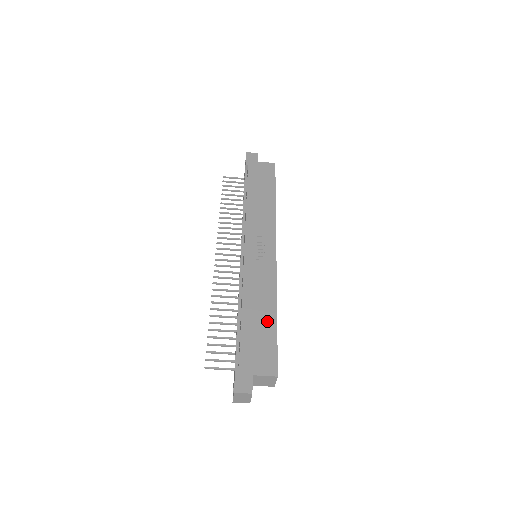
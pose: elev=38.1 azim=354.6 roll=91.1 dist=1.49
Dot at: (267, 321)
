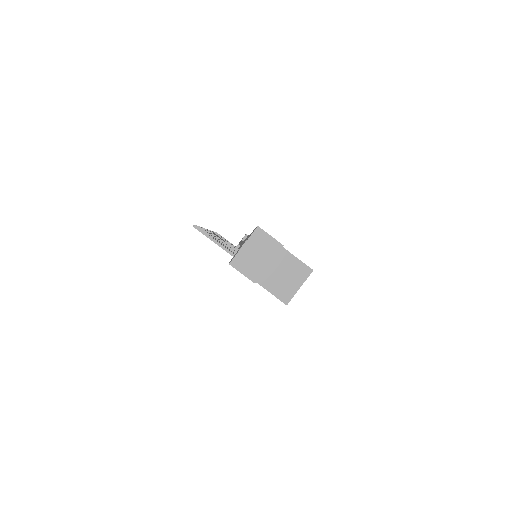
Dot at: occluded
